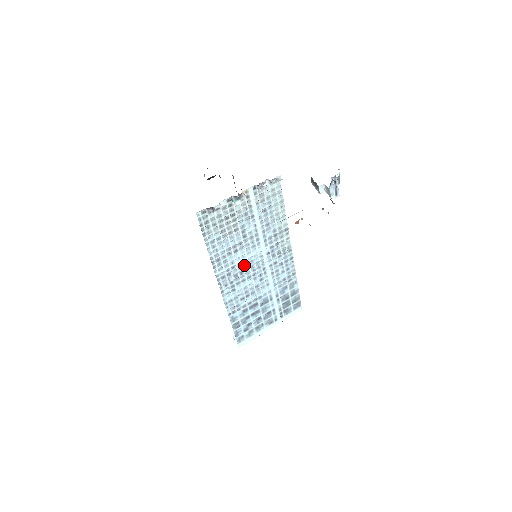
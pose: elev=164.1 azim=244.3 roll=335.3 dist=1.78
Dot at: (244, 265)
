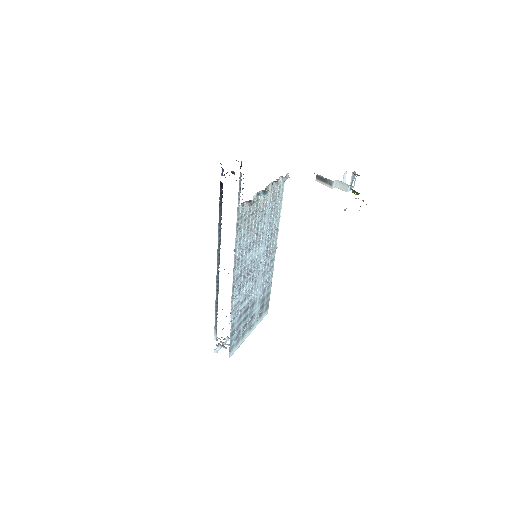
Dot at: (250, 265)
